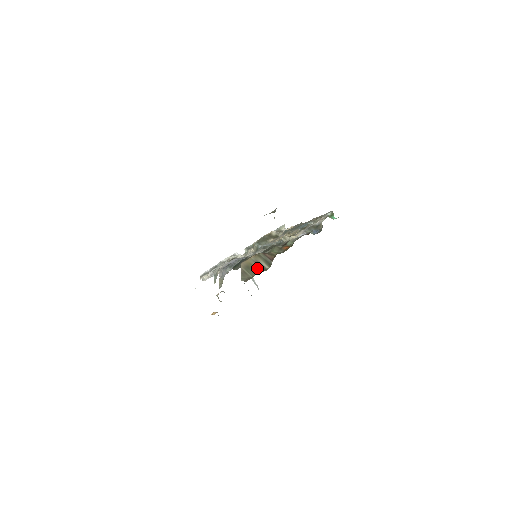
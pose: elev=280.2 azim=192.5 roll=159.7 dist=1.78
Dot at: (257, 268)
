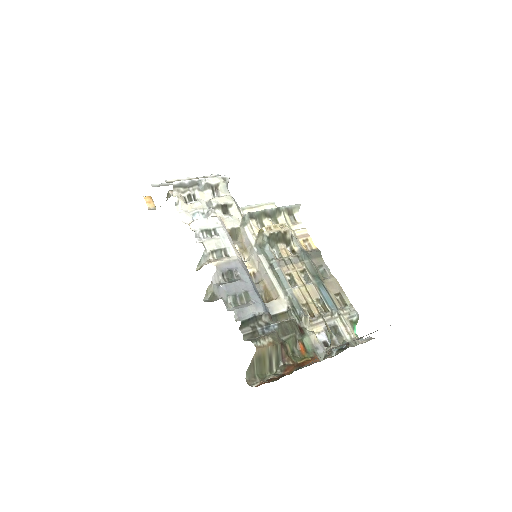
Dot at: (266, 365)
